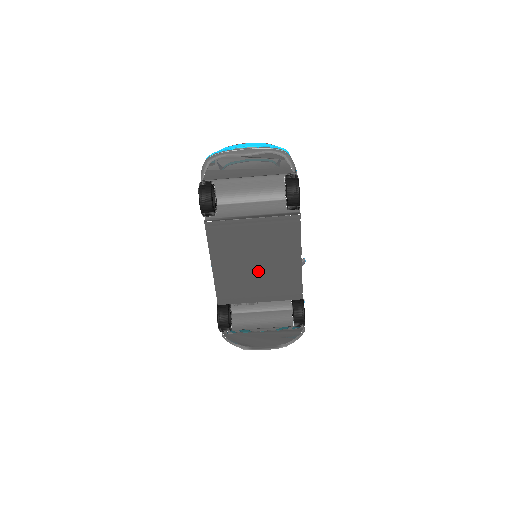
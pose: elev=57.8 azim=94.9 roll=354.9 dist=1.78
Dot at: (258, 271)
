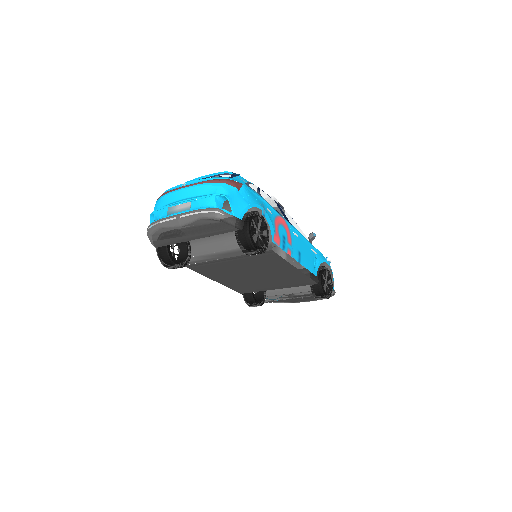
Dot at: (260, 278)
